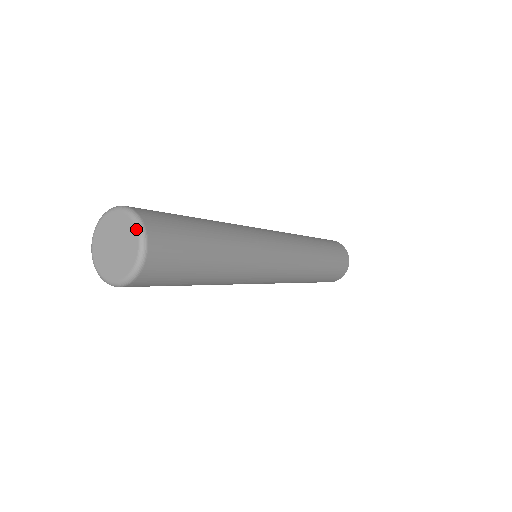
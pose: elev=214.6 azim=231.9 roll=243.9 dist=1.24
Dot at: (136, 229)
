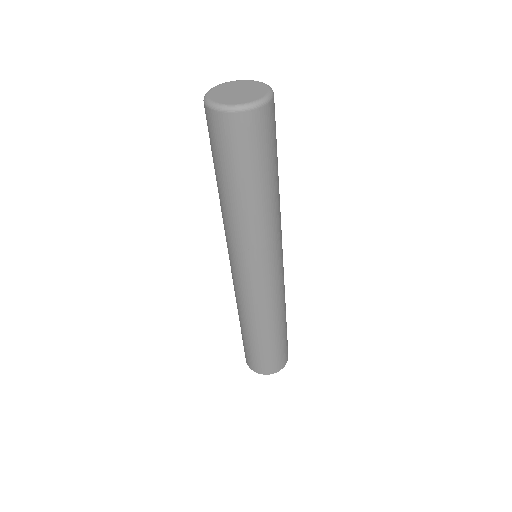
Dot at: (268, 88)
